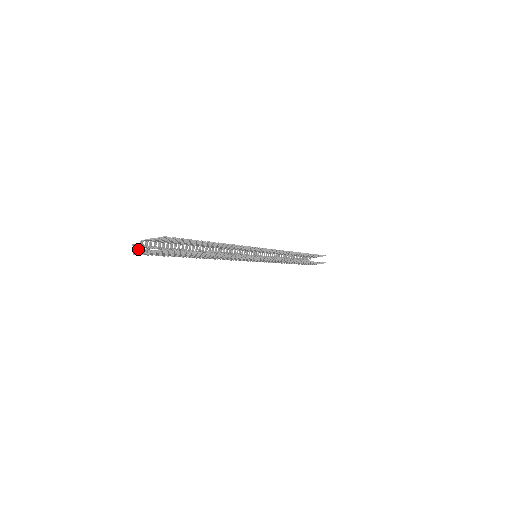
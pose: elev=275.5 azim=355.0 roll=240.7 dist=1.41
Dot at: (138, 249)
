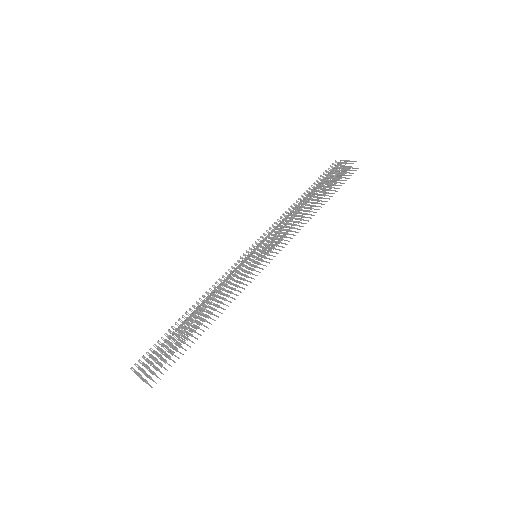
Dot at: occluded
